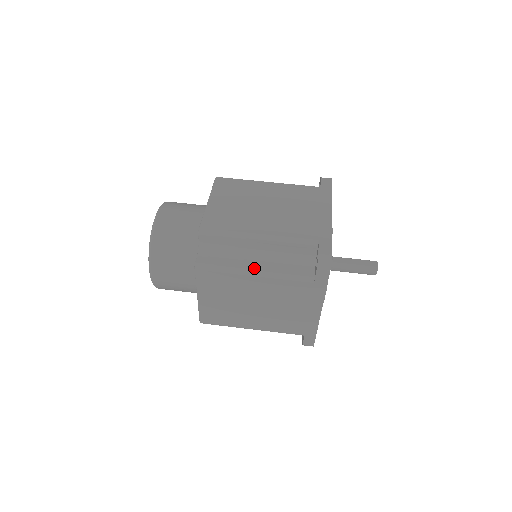
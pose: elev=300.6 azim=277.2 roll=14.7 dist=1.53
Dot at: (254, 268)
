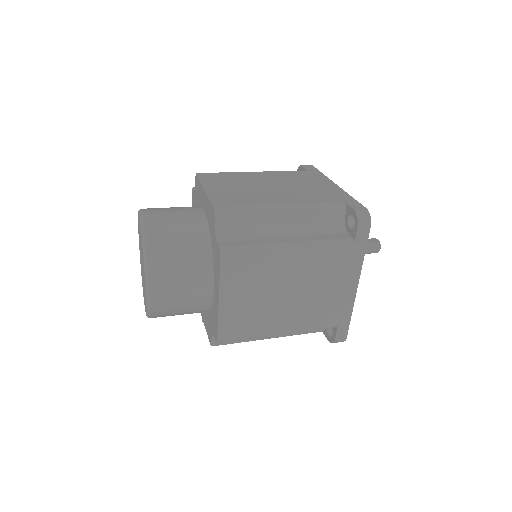
Dot at: (288, 241)
